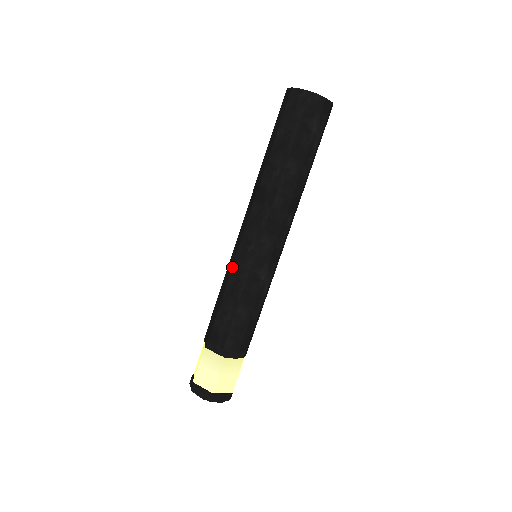
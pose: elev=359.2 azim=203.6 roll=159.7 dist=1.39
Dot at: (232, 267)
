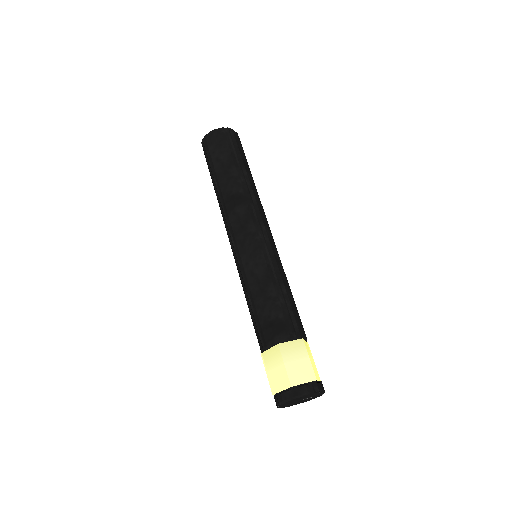
Dot at: (253, 261)
